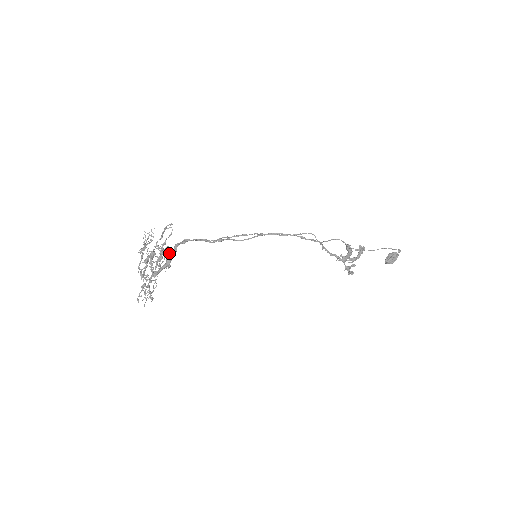
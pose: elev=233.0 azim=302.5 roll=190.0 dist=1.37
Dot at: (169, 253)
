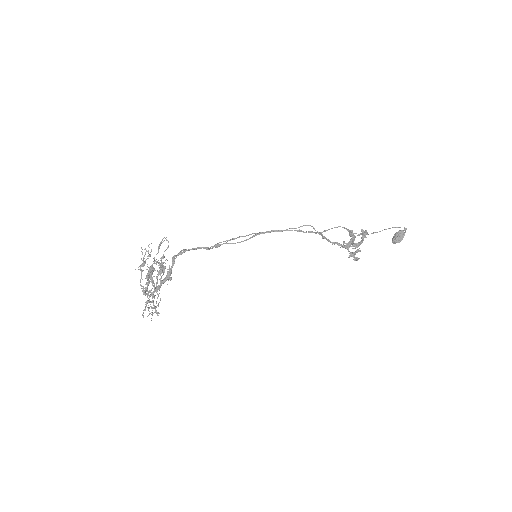
Dot at: (169, 266)
